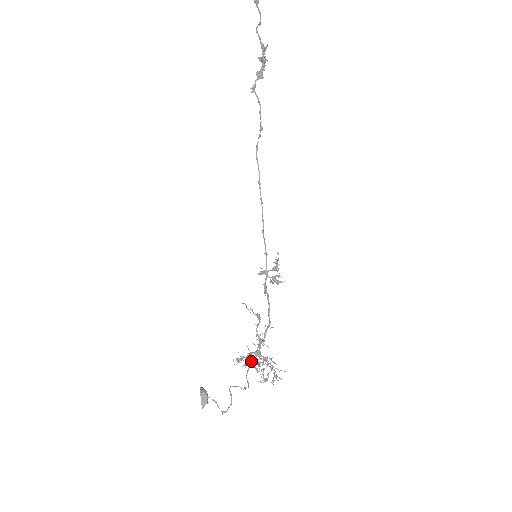
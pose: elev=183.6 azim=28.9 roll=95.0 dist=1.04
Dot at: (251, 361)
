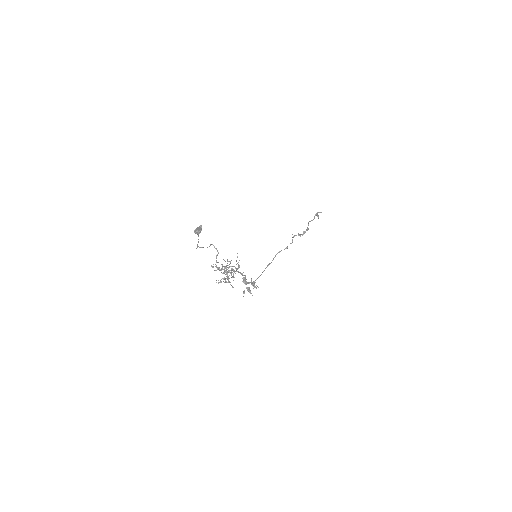
Dot at: (223, 266)
